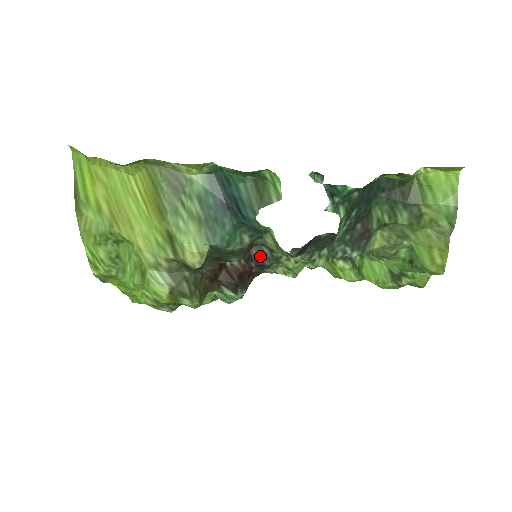
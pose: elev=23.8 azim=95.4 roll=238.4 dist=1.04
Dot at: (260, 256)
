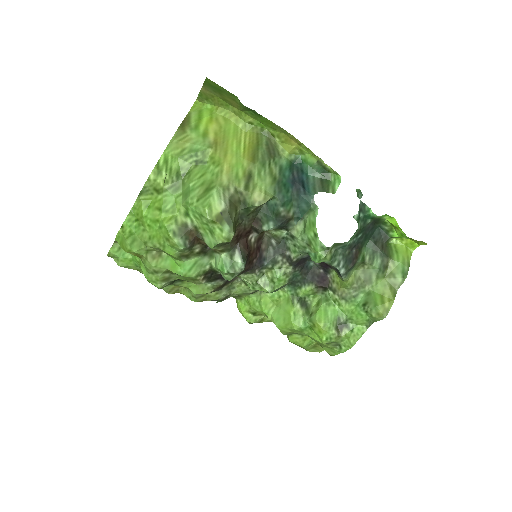
Dot at: (265, 253)
